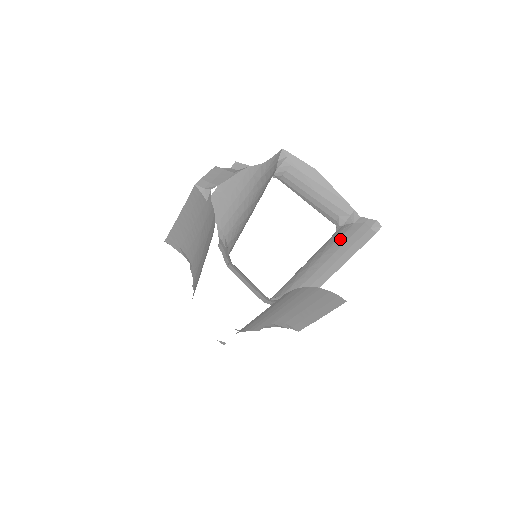
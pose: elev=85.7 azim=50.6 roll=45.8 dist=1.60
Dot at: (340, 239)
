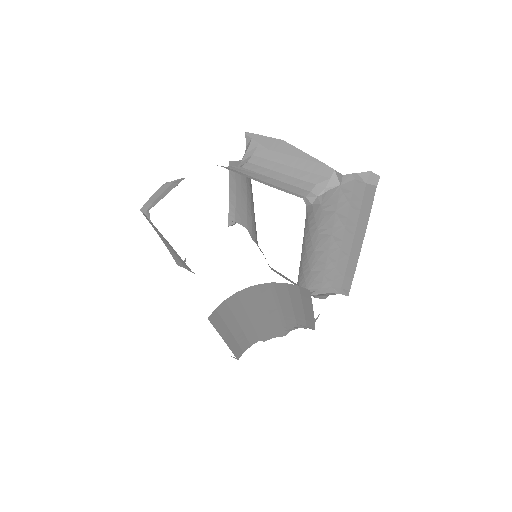
Dot at: (339, 208)
